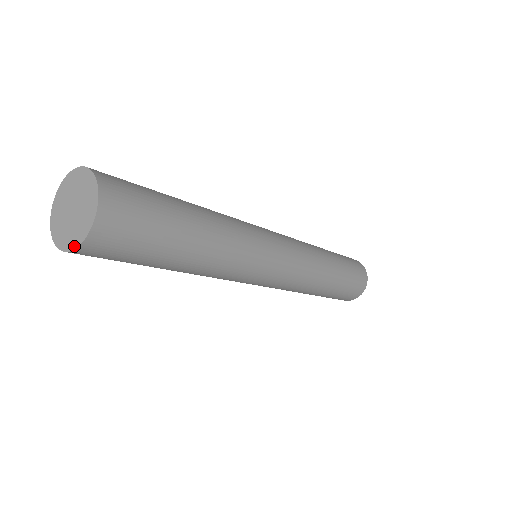
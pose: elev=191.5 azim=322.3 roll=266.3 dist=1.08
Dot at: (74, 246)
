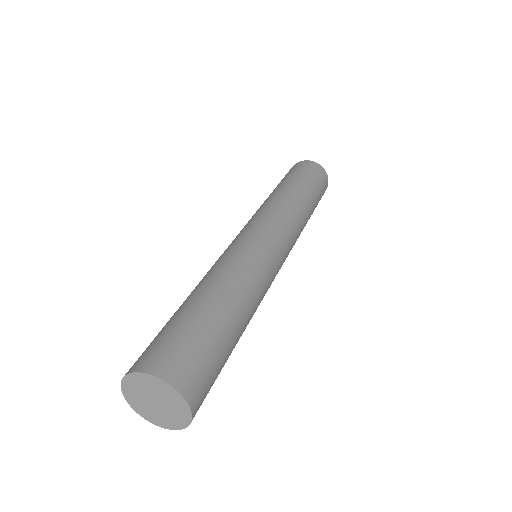
Dot at: (182, 427)
